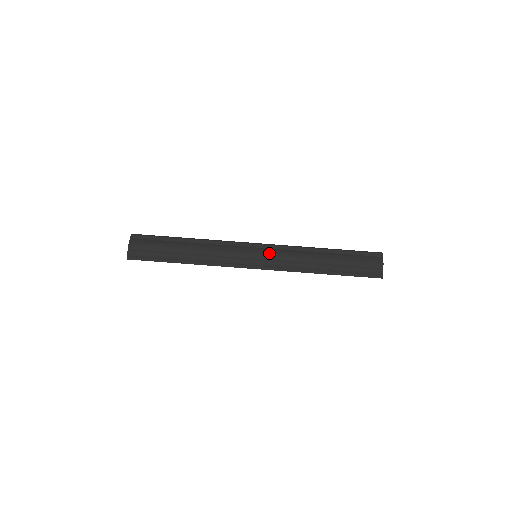
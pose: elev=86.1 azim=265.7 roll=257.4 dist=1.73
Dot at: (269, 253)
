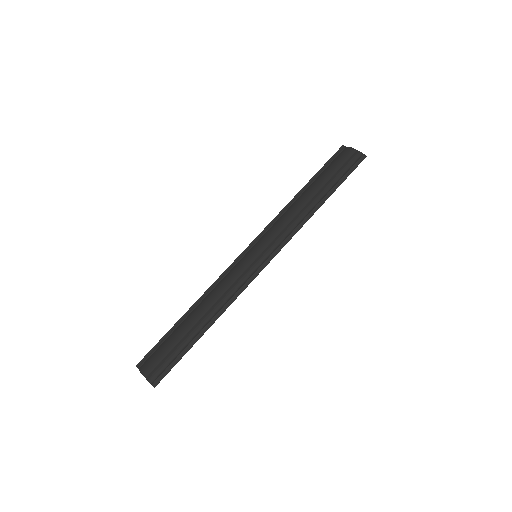
Dot at: (263, 241)
